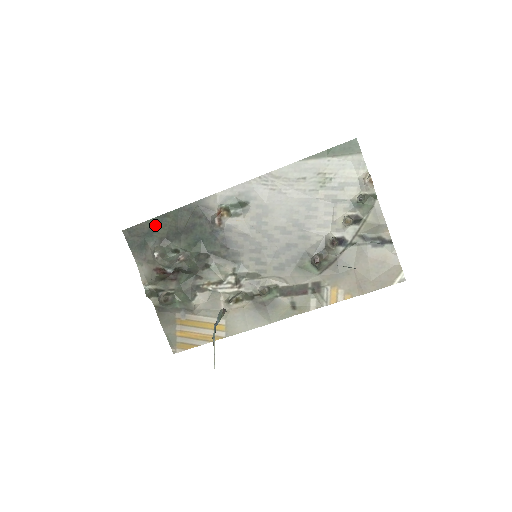
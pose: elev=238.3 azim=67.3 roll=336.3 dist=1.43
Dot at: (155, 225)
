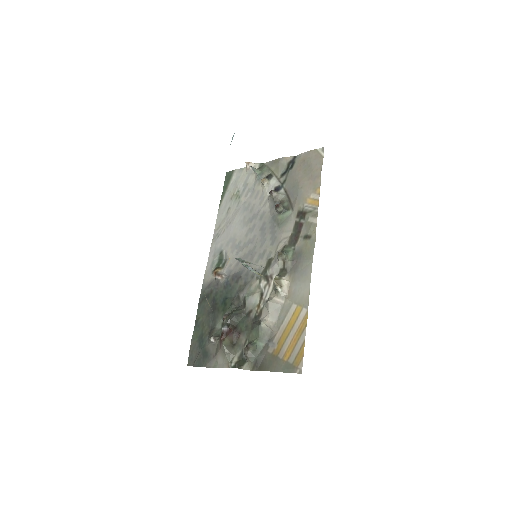
Dot at: (198, 334)
